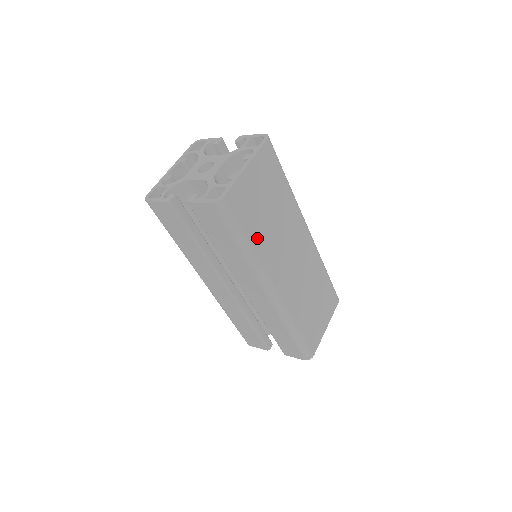
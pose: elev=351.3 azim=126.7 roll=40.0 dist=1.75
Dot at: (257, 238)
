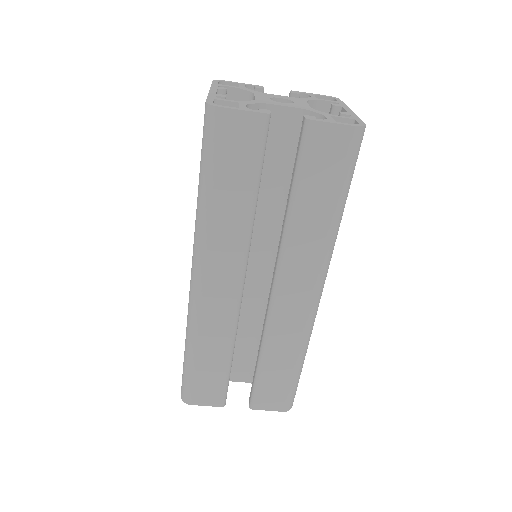
Dot at: occluded
